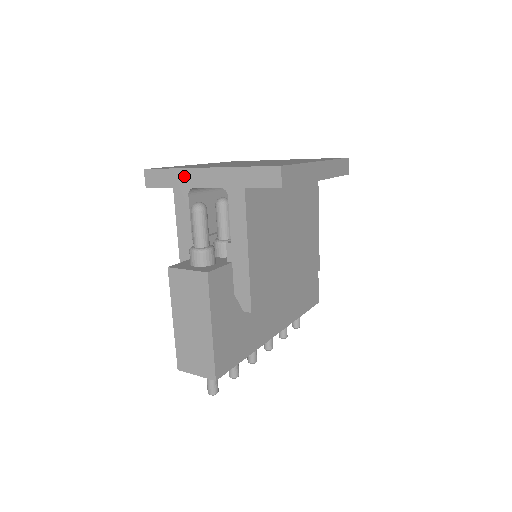
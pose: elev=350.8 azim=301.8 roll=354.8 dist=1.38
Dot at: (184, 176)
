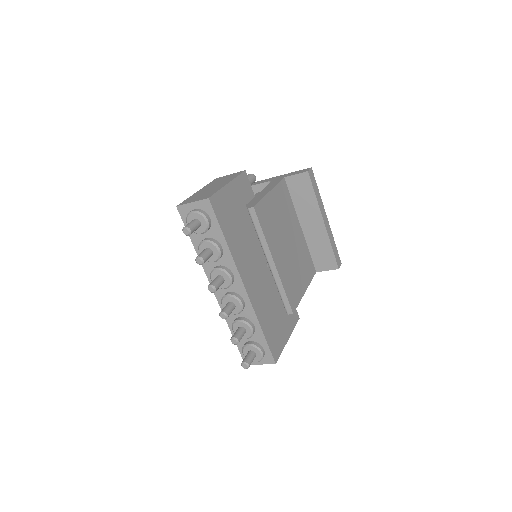
Dot at: occluded
